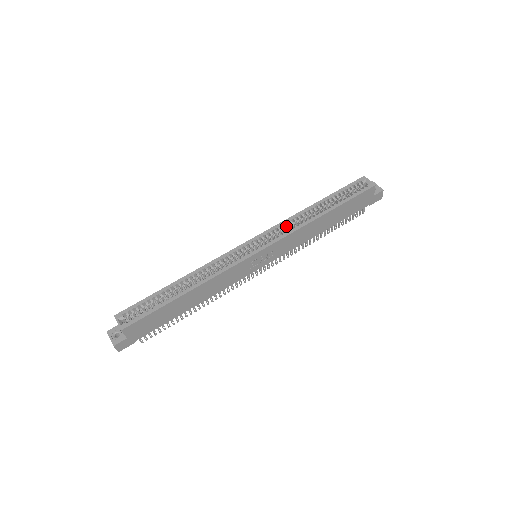
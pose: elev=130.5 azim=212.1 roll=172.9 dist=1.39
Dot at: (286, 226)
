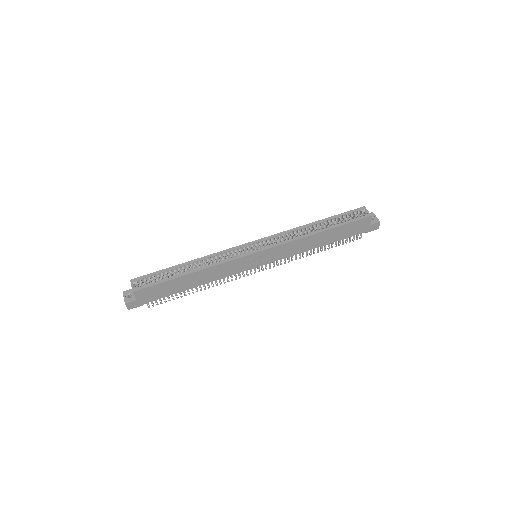
Dot at: (286, 236)
